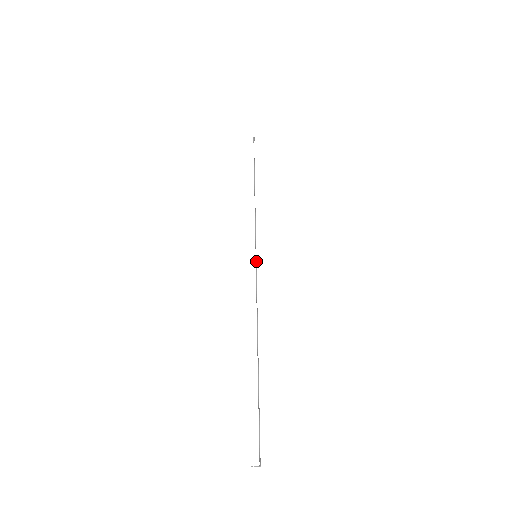
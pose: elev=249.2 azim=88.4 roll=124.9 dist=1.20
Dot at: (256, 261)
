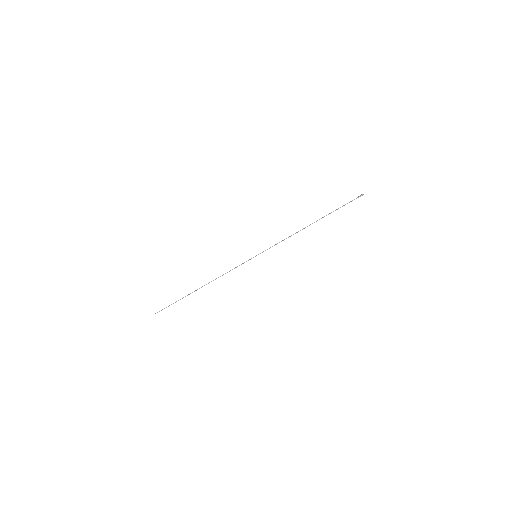
Dot at: occluded
